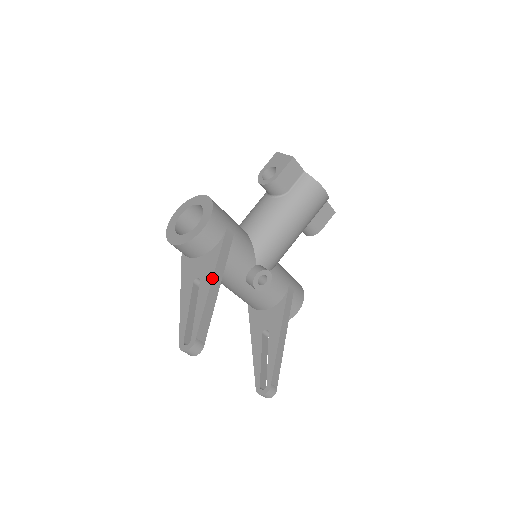
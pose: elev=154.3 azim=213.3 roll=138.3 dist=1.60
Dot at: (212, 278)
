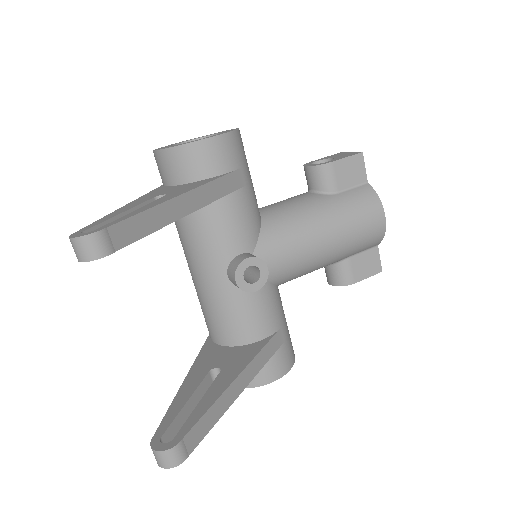
Dot at: (186, 191)
